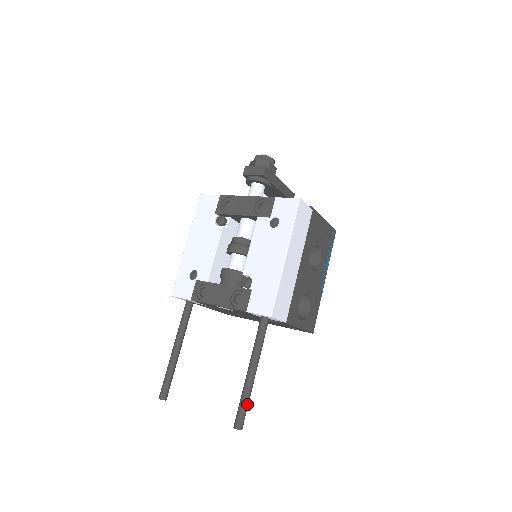
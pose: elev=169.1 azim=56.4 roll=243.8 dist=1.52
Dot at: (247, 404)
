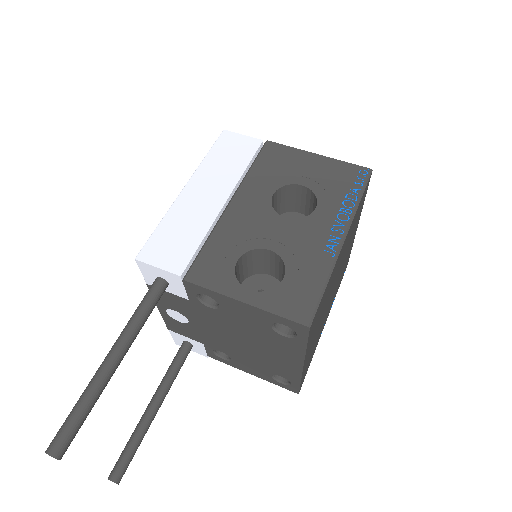
Dot at: (78, 408)
